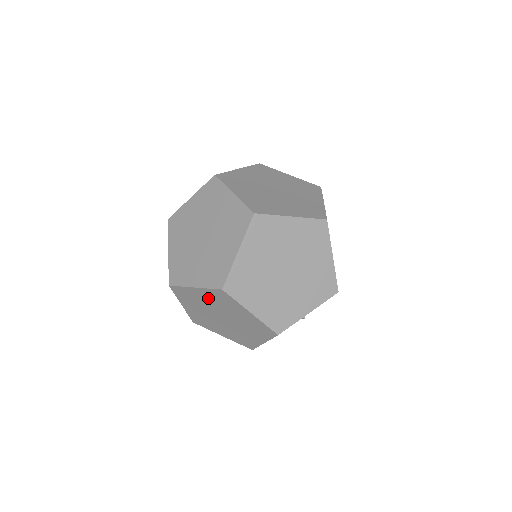
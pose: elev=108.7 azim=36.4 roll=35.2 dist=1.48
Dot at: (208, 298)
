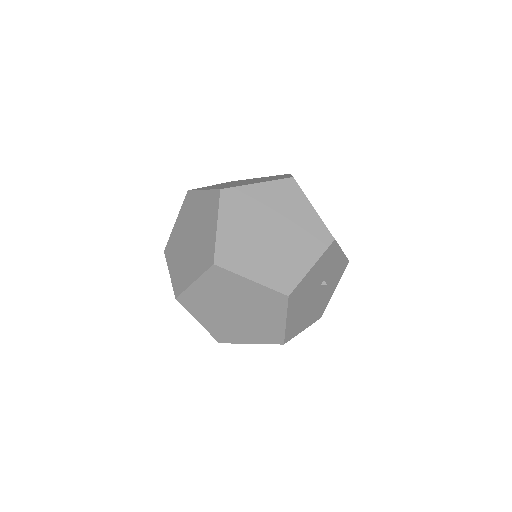
Dot at: (268, 197)
